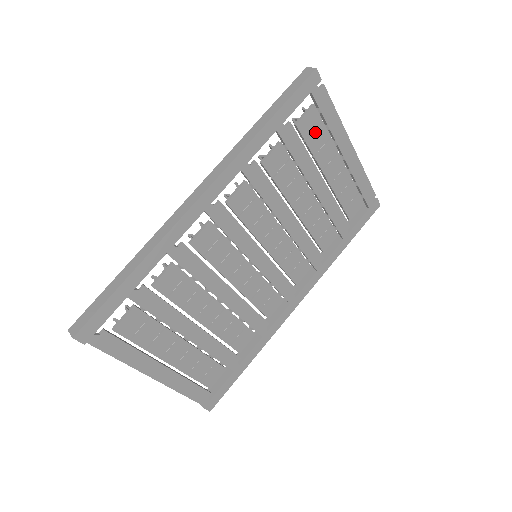
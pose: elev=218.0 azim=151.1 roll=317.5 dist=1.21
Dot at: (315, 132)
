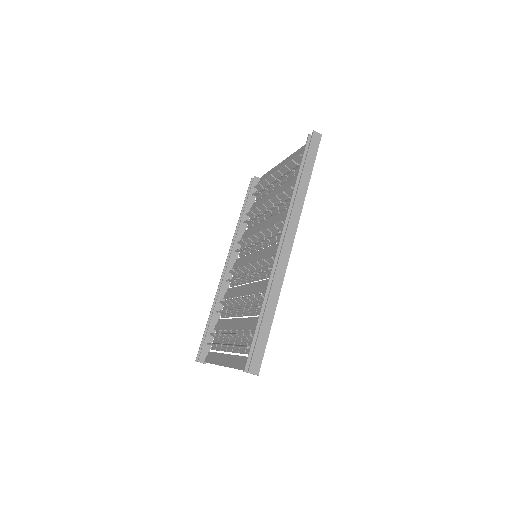
Dot at: occluded
